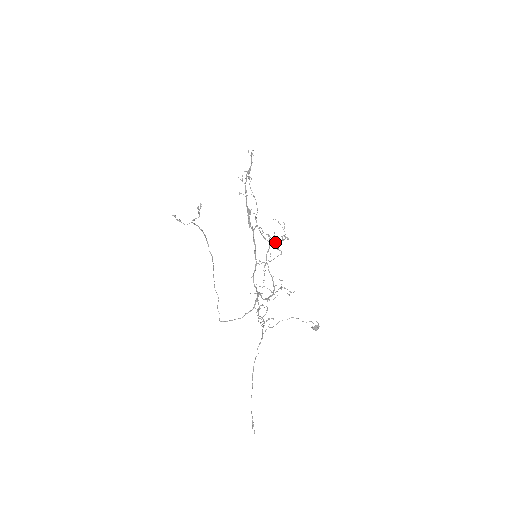
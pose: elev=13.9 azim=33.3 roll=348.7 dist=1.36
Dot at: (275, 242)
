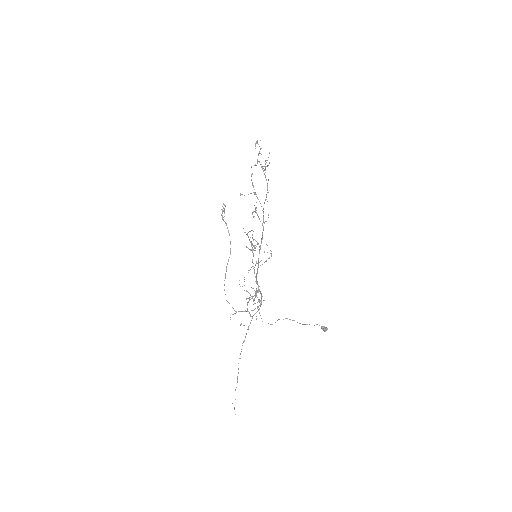
Dot at: (253, 249)
